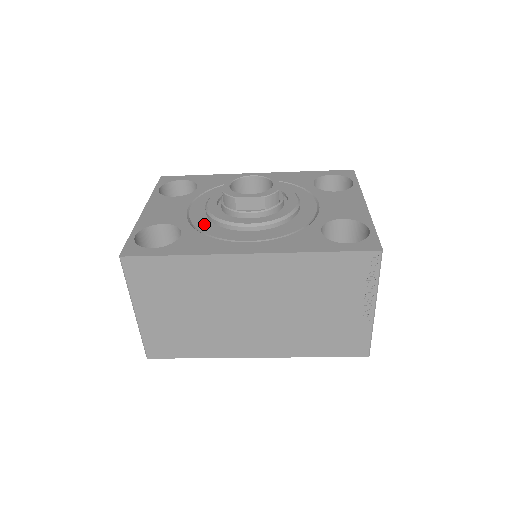
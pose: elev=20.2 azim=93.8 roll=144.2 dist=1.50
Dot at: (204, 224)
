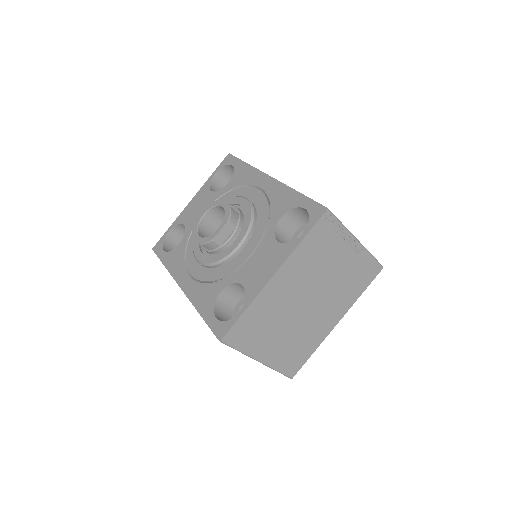
Dot at: (193, 239)
